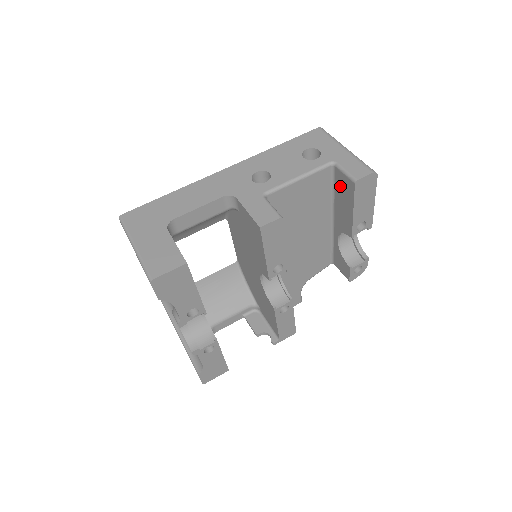
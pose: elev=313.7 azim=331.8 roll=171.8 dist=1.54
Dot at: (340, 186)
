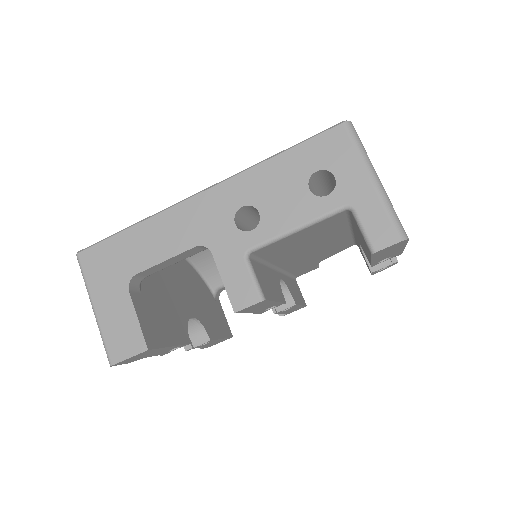
Dot at: (358, 230)
